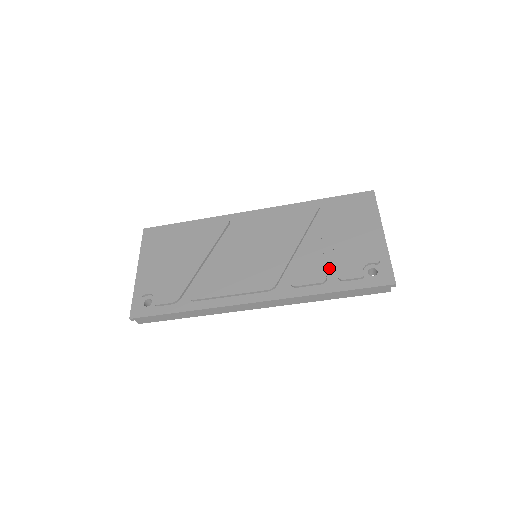
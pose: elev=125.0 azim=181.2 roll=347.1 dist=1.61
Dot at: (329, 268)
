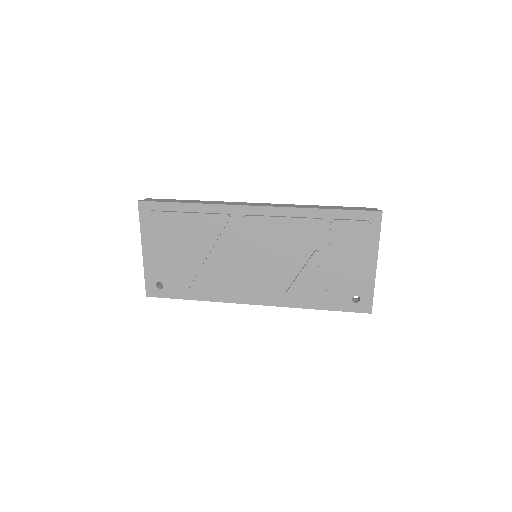
Dot at: (320, 288)
